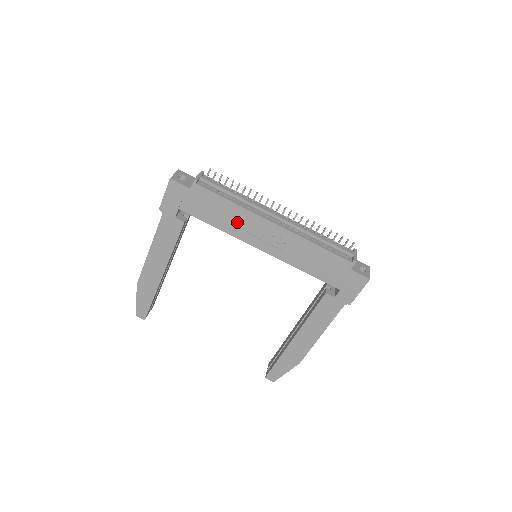
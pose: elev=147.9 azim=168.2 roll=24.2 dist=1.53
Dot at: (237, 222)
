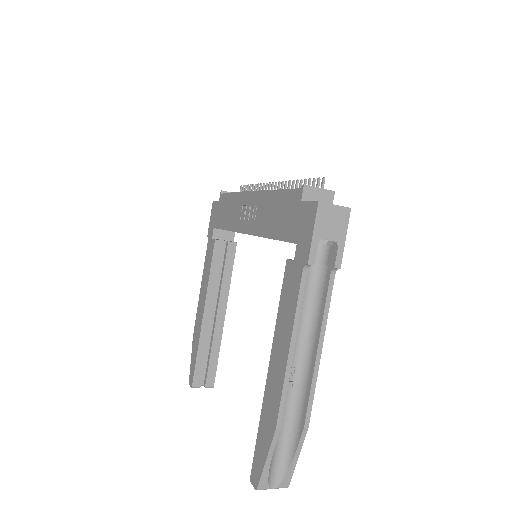
Dot at: (236, 212)
